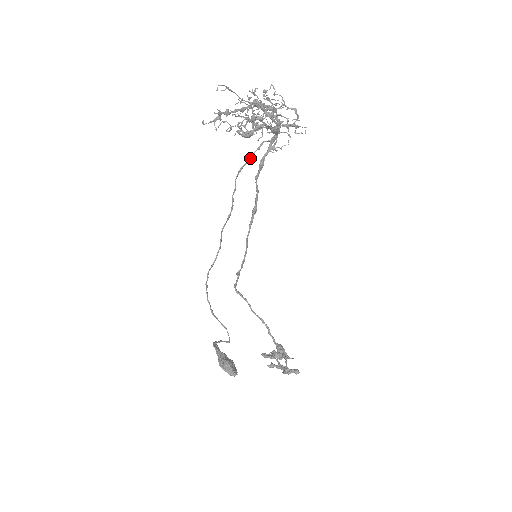
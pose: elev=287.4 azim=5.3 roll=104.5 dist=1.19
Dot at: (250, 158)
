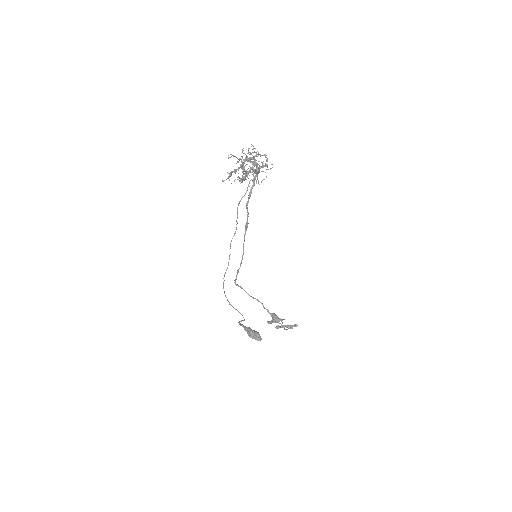
Dot at: (245, 193)
